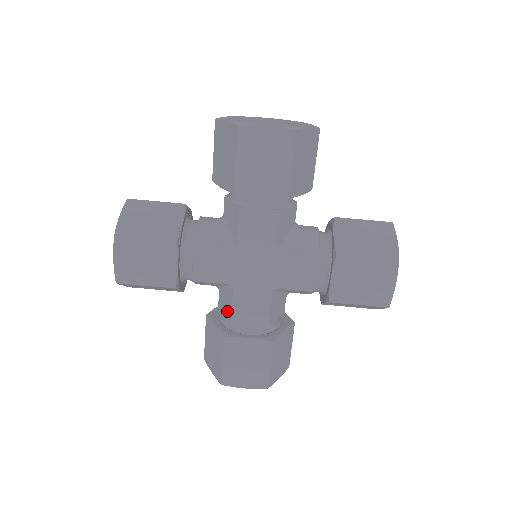
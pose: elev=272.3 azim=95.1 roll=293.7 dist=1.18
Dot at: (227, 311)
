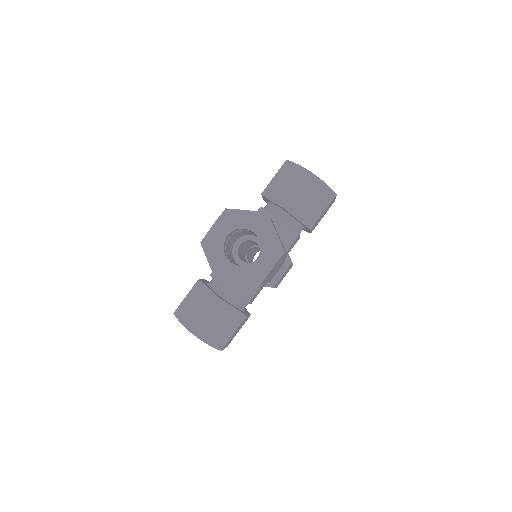
Dot at: occluded
